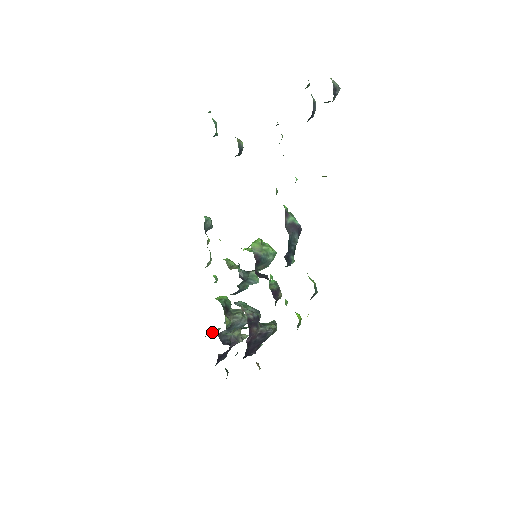
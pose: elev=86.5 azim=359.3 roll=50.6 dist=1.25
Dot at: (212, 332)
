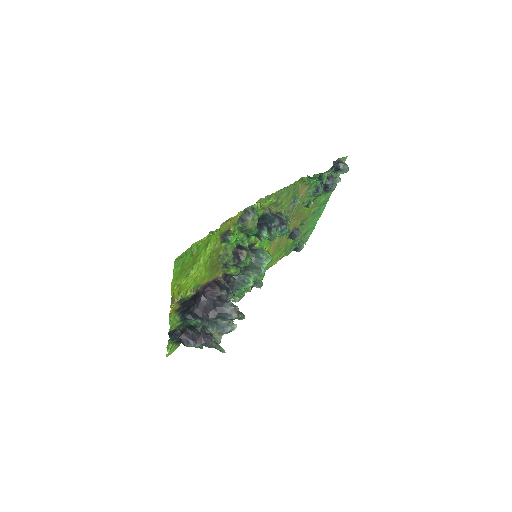
Dot at: occluded
